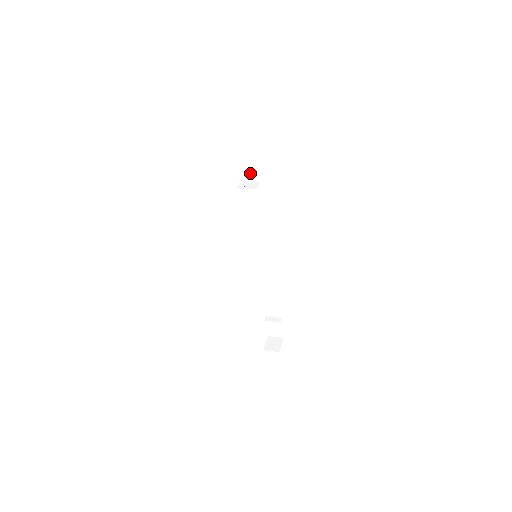
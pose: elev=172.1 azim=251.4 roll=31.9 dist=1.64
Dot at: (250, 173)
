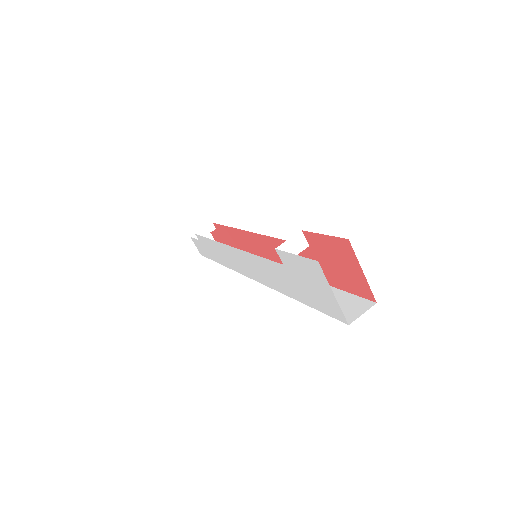
Dot at: occluded
